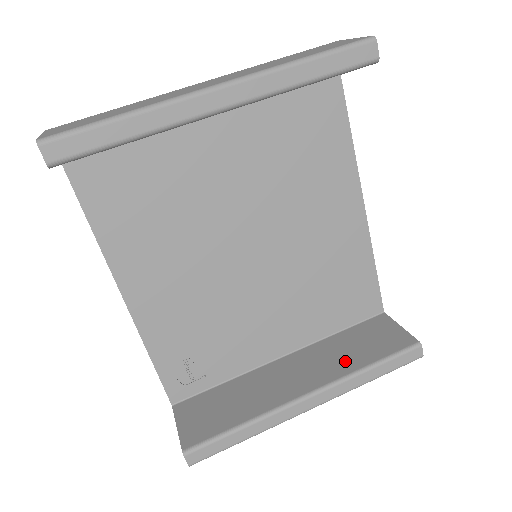
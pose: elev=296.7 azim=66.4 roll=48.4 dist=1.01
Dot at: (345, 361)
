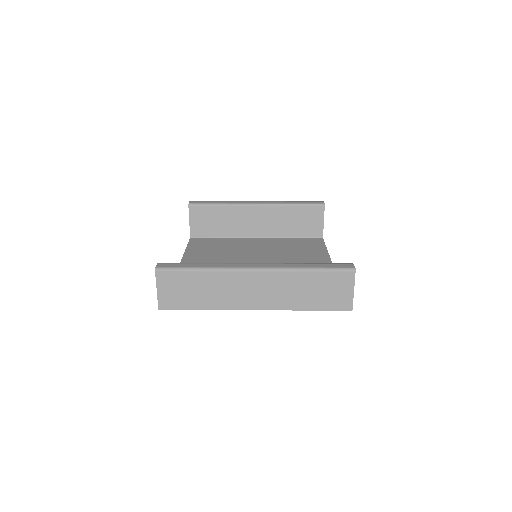
Dot at: occluded
